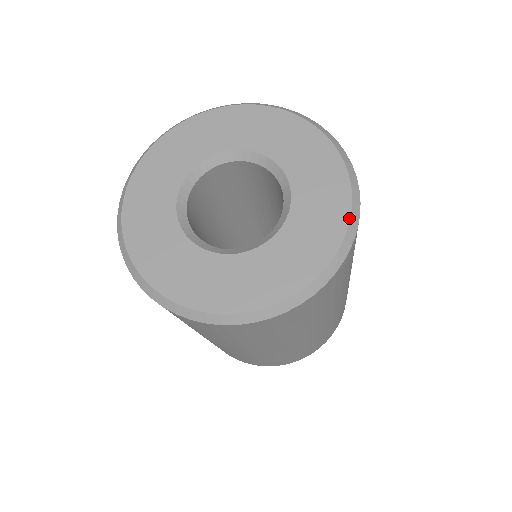
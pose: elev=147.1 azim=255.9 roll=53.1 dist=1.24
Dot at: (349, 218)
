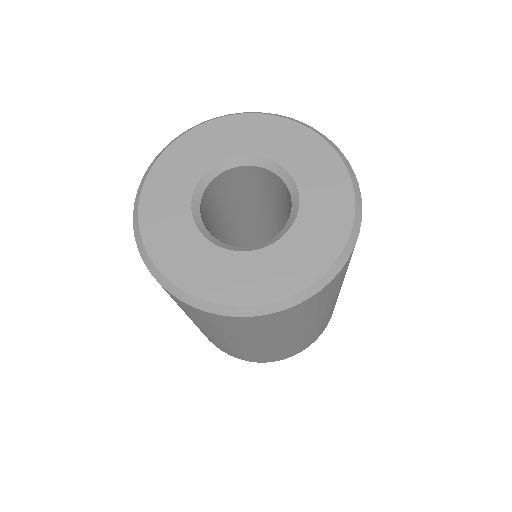
Dot at: (344, 164)
